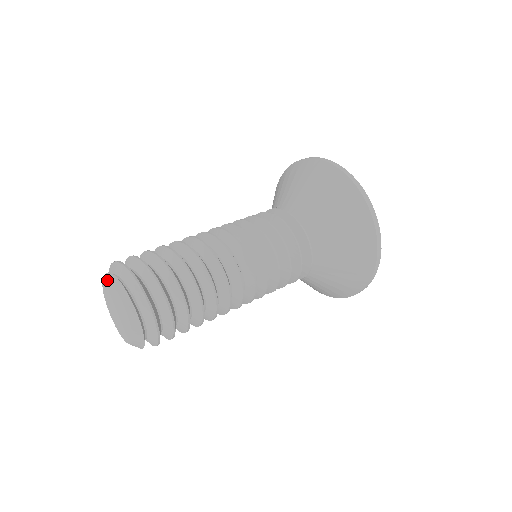
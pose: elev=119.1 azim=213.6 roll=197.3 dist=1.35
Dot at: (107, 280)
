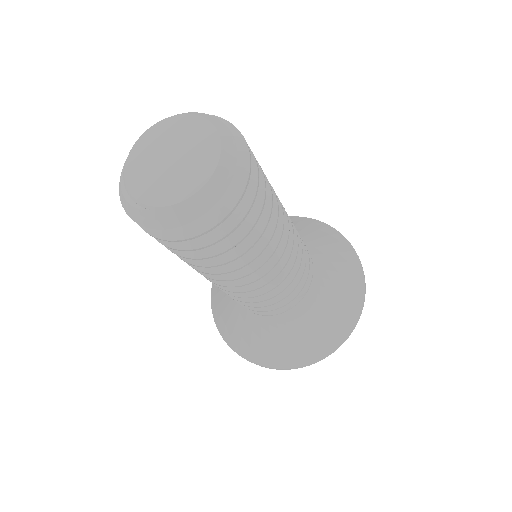
Dot at: (163, 120)
